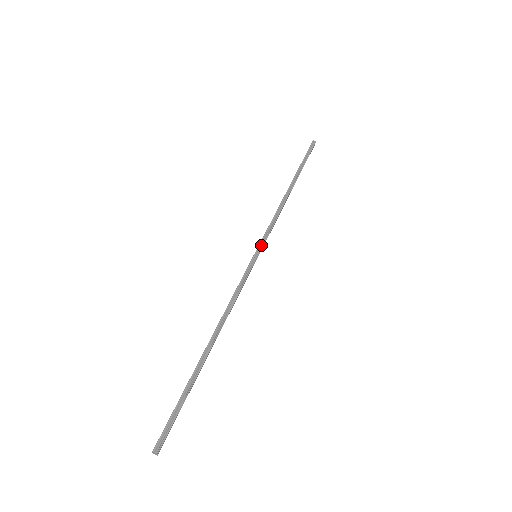
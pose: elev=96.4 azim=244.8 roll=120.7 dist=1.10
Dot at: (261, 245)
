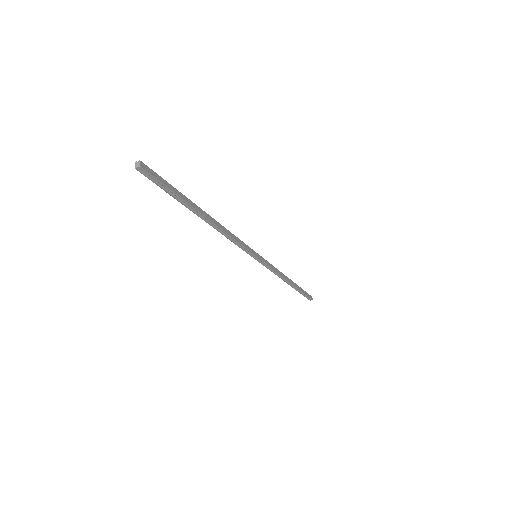
Dot at: (251, 254)
